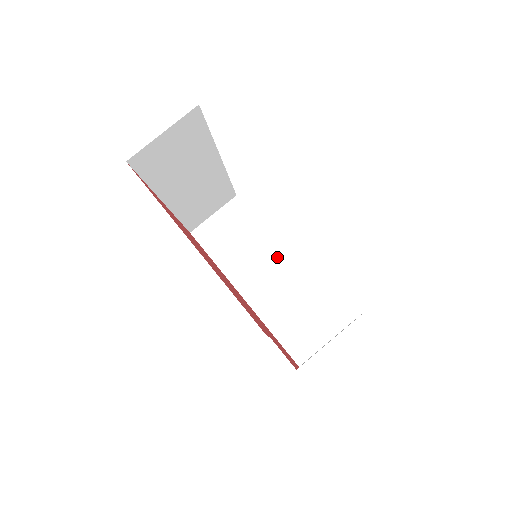
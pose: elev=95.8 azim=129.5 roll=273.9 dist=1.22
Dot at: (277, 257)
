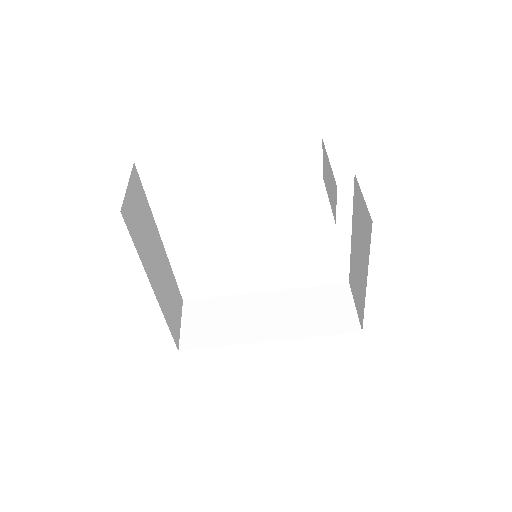
Dot at: (258, 300)
